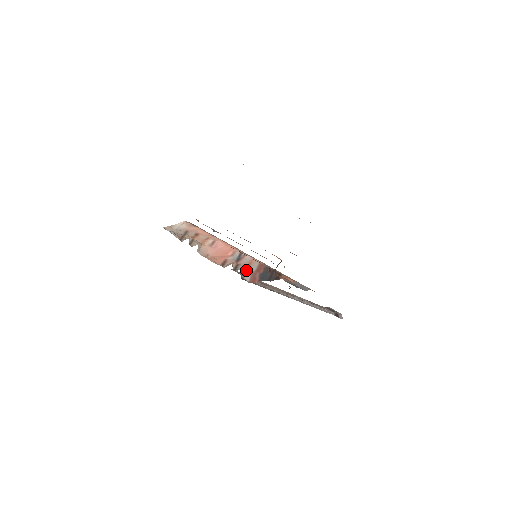
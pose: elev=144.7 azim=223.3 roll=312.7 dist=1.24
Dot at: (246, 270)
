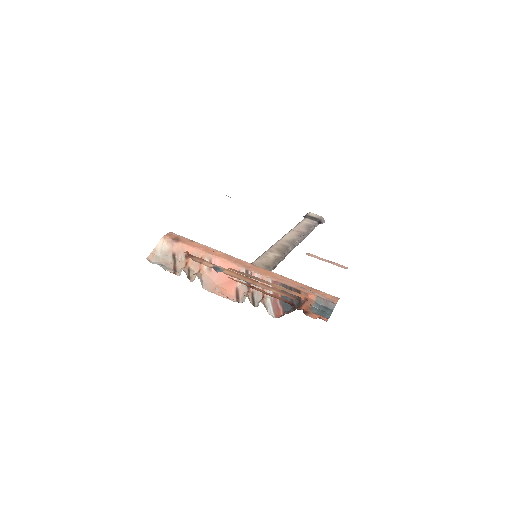
Dot at: (265, 301)
